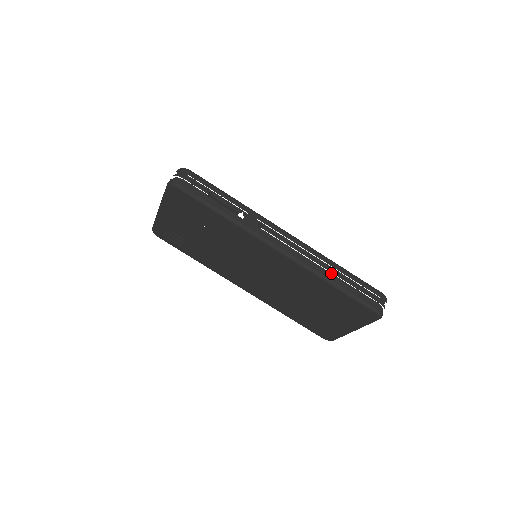
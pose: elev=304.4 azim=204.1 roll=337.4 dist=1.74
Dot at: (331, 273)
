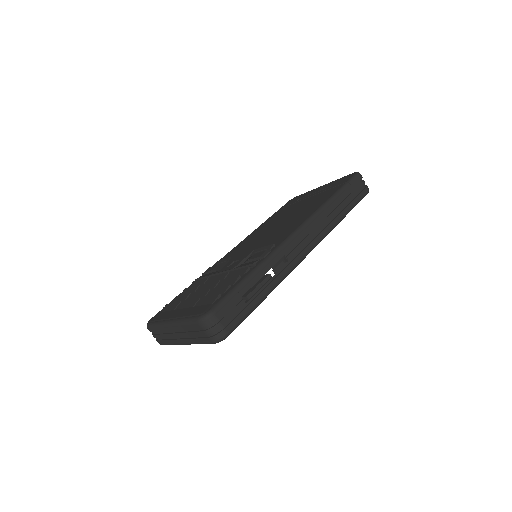
Dot at: (335, 213)
